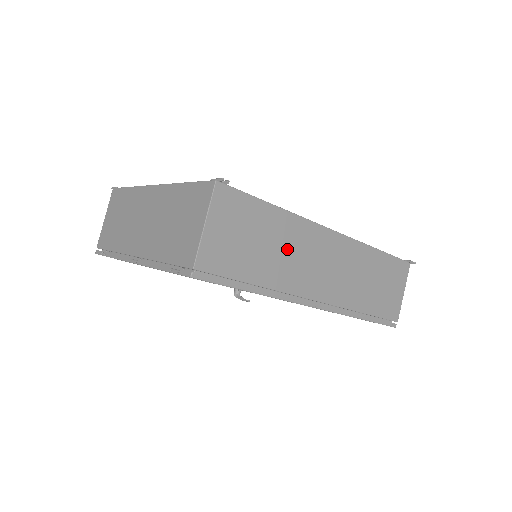
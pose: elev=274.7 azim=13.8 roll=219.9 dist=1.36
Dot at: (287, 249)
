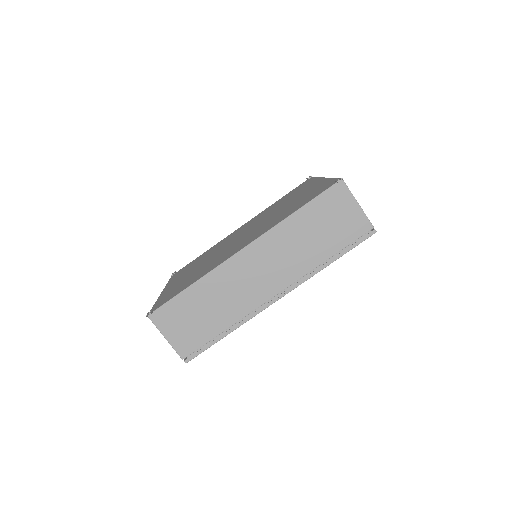
Dot at: (223, 295)
